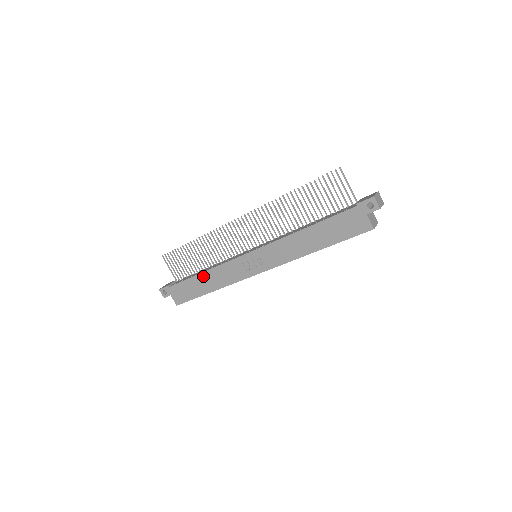
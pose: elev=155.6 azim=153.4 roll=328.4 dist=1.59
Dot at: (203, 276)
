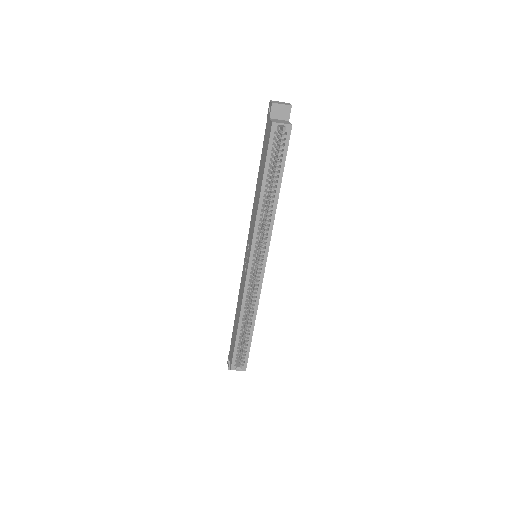
Dot at: (236, 312)
